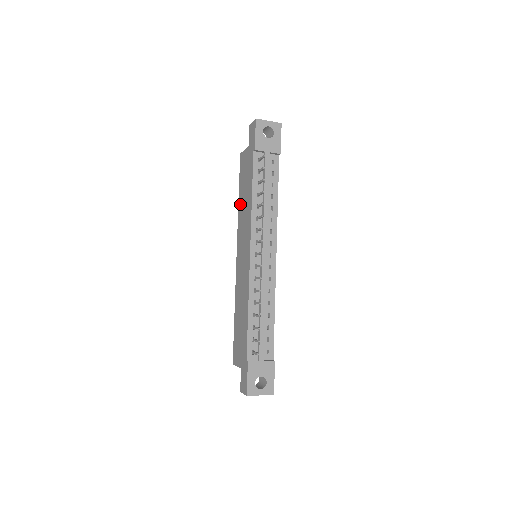
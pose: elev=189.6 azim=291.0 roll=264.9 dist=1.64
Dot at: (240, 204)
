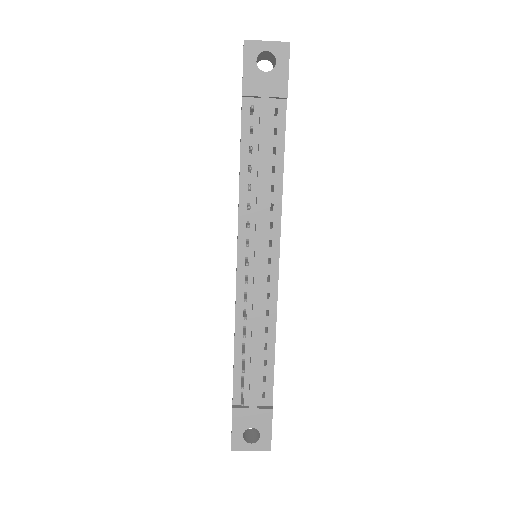
Dot at: occluded
